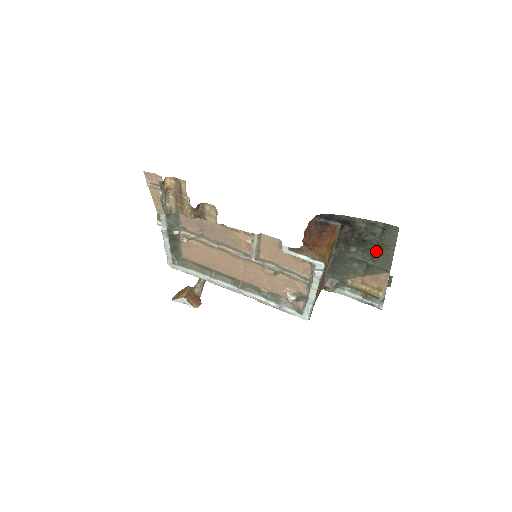
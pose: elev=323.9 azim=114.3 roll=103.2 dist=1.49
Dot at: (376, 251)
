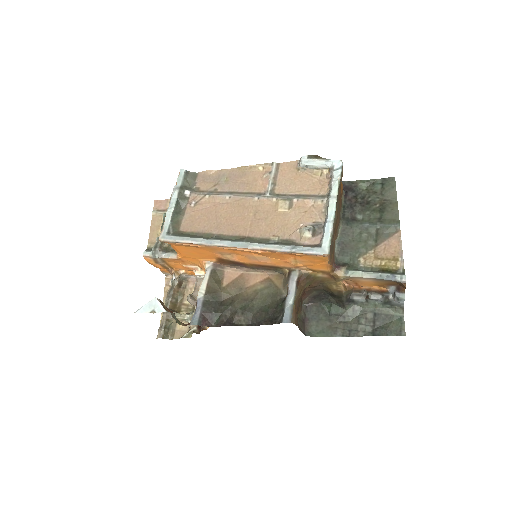
Dot at: (381, 210)
